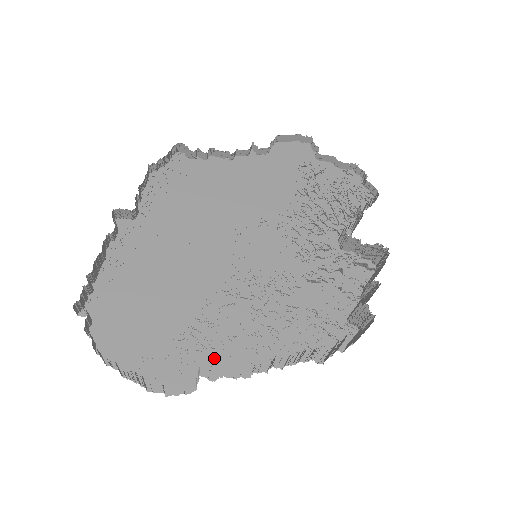
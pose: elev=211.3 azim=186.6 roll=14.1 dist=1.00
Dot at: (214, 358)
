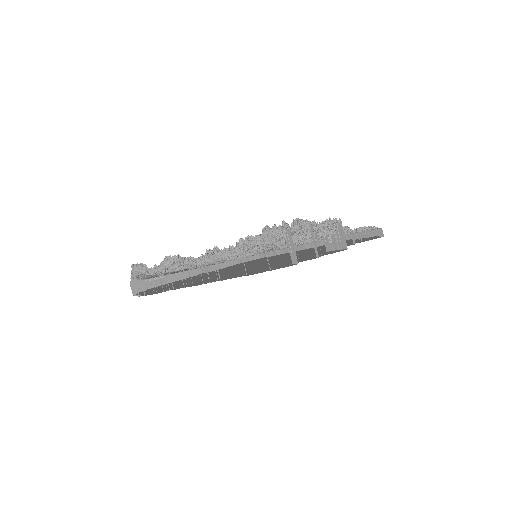
Dot at: occluded
